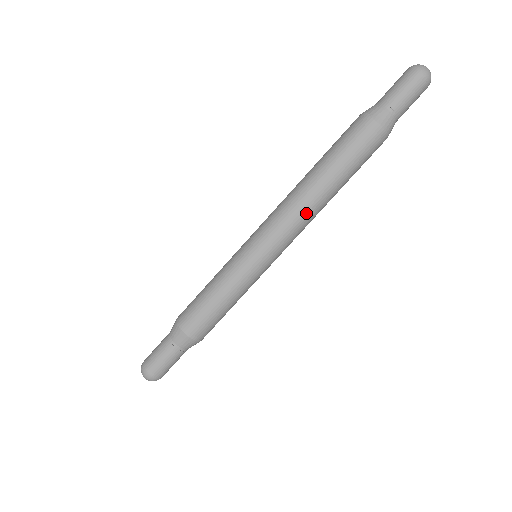
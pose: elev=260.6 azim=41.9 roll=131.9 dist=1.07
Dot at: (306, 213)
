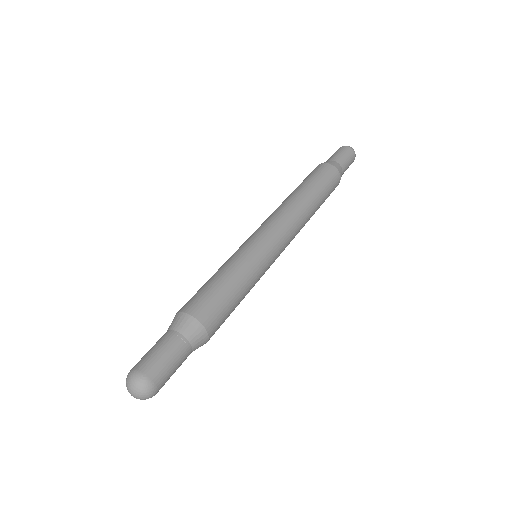
Dot at: (287, 208)
